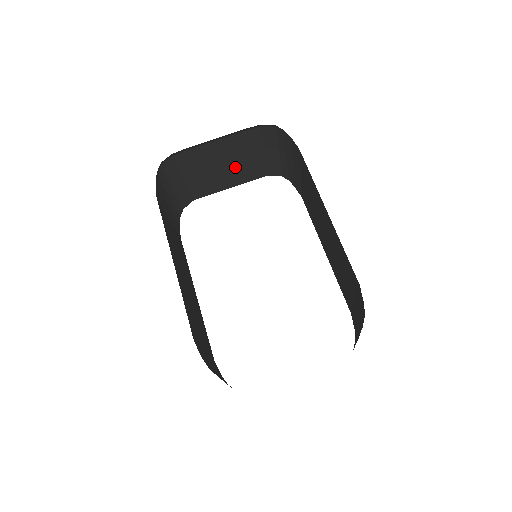
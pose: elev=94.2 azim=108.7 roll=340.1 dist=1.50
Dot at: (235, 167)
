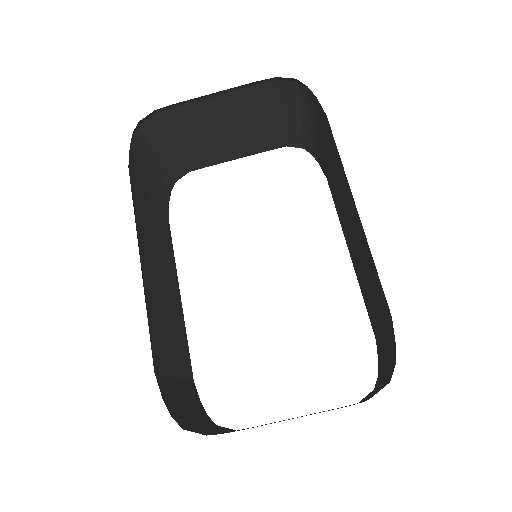
Dot at: (242, 133)
